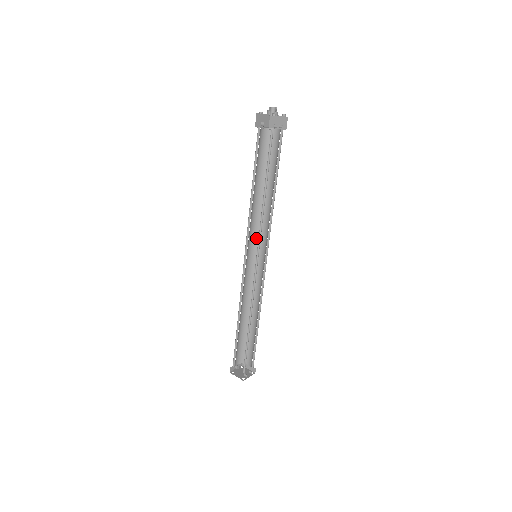
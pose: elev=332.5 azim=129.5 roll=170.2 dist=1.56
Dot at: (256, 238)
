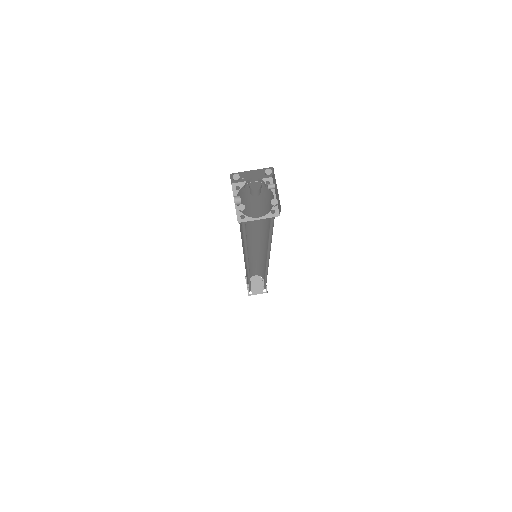
Dot at: occluded
